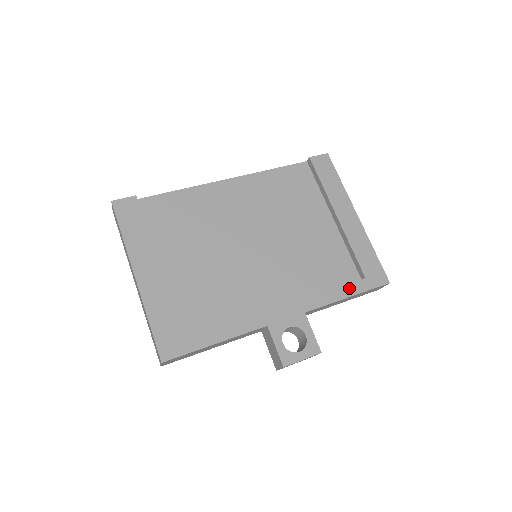
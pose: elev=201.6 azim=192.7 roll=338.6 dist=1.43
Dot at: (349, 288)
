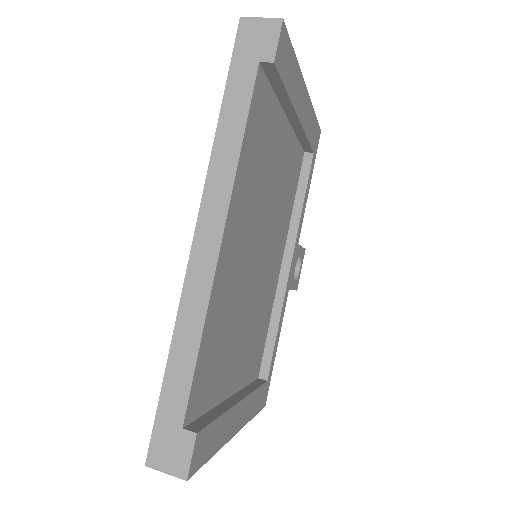
Dot at: (309, 180)
